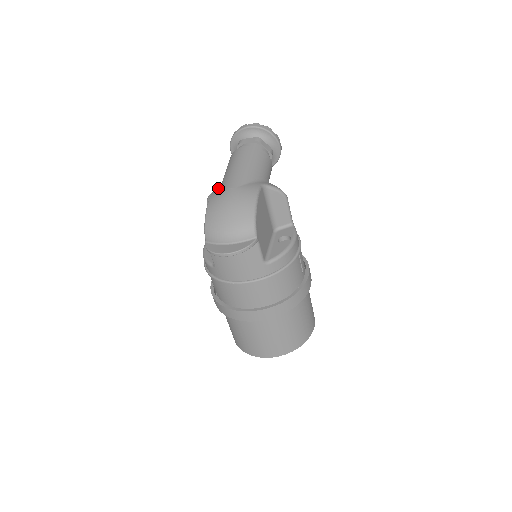
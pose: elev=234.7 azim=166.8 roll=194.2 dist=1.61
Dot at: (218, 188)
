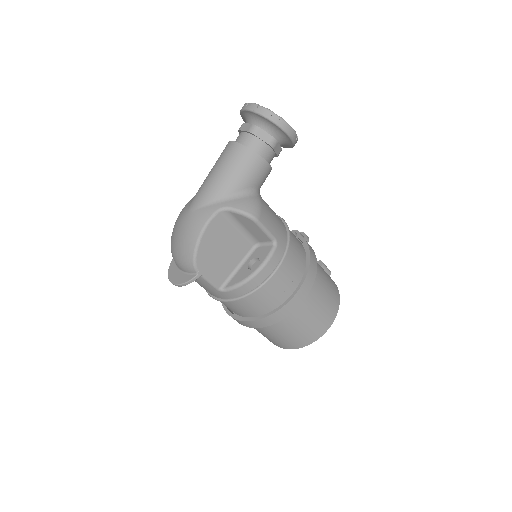
Dot at: (191, 199)
